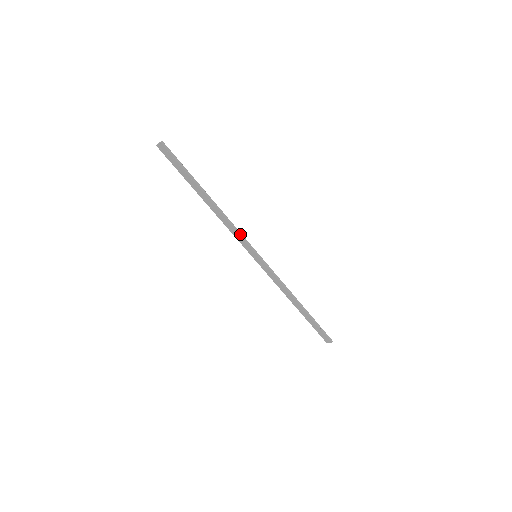
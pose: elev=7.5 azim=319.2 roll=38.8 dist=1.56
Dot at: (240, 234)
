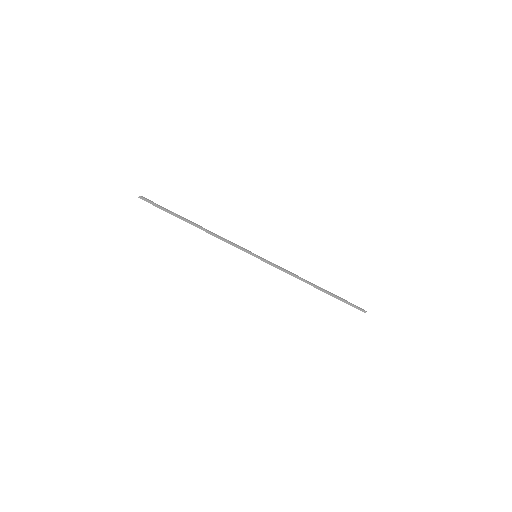
Dot at: (232, 244)
